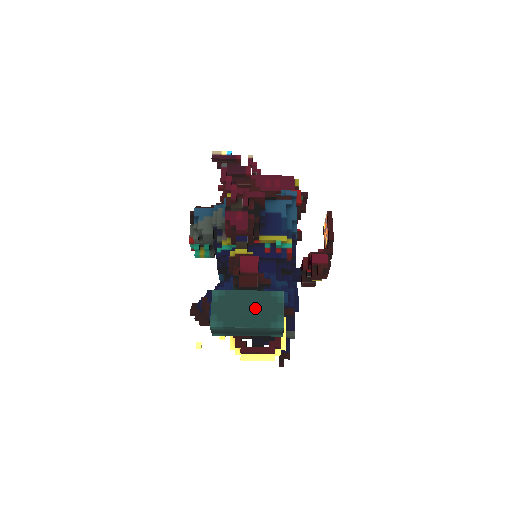
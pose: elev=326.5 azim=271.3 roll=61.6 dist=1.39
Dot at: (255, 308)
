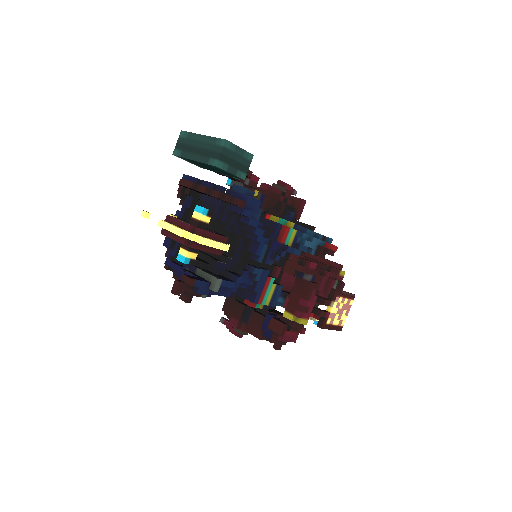
Dot at: occluded
